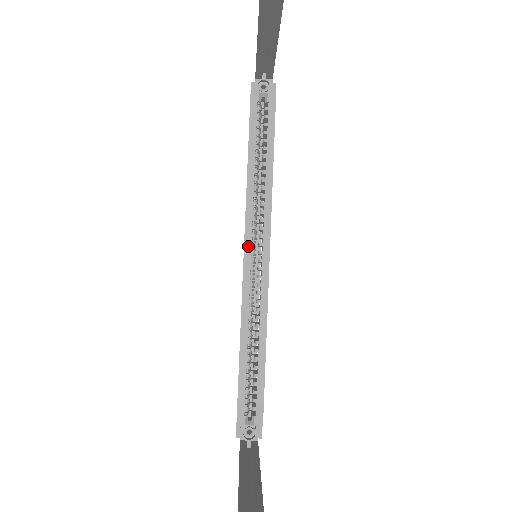
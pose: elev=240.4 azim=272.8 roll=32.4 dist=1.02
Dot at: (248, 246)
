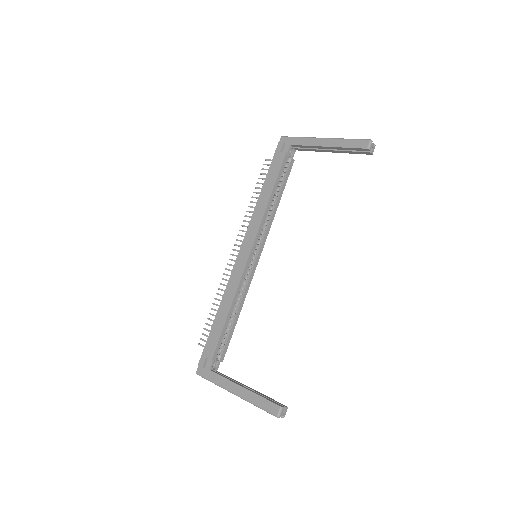
Dot at: (254, 248)
